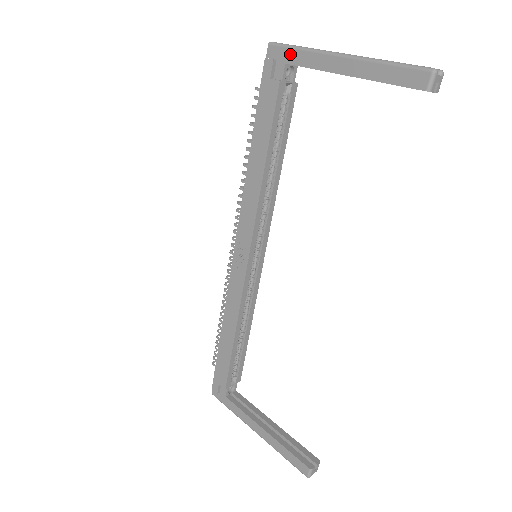
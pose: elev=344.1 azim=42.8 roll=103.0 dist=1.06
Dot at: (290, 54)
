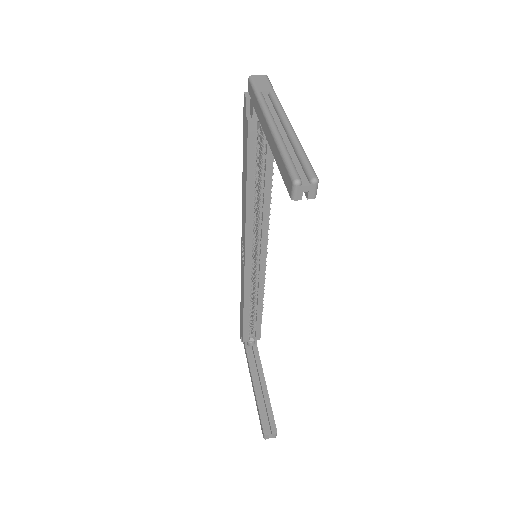
Dot at: (254, 98)
